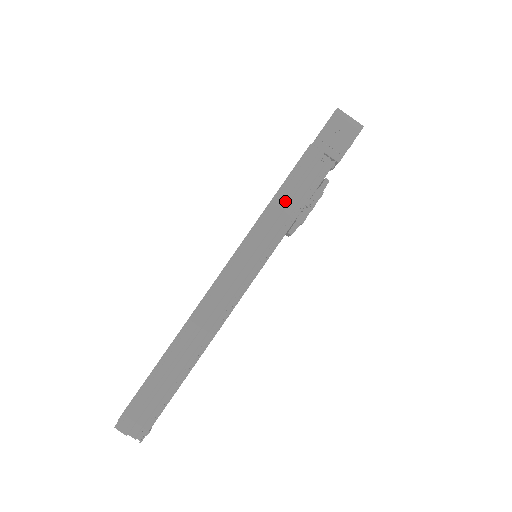
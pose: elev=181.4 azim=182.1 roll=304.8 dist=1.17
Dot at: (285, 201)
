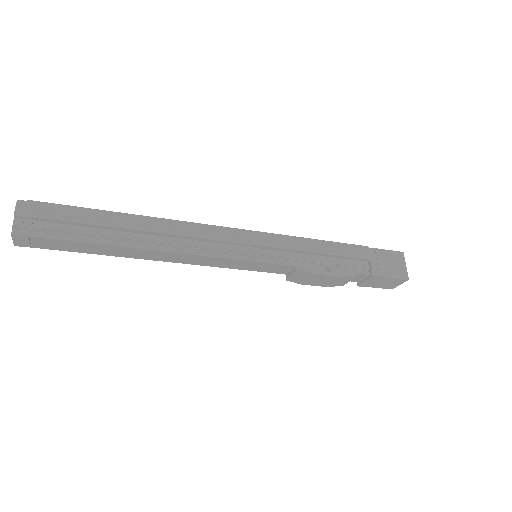
Dot at: (317, 249)
